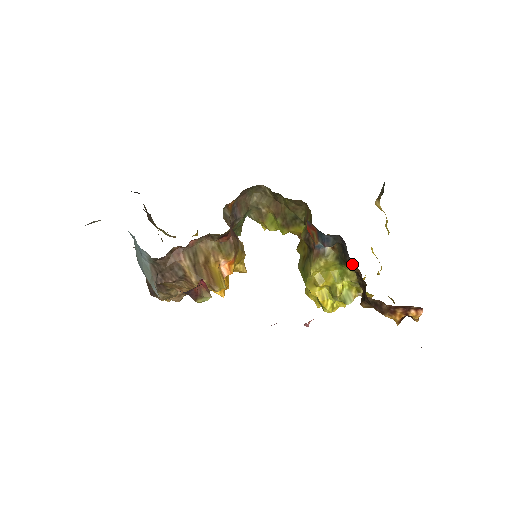
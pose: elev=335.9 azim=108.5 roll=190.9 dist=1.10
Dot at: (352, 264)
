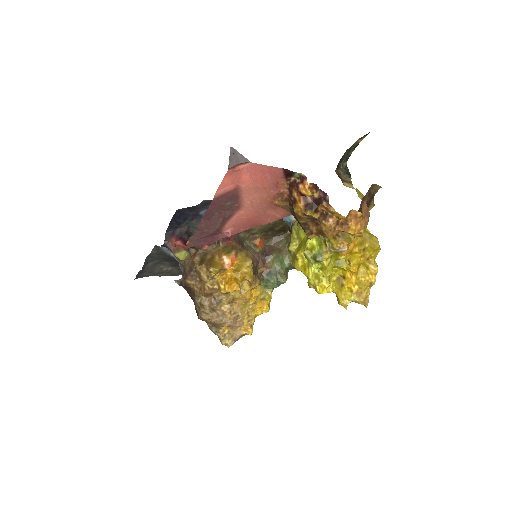
Dot at: occluded
